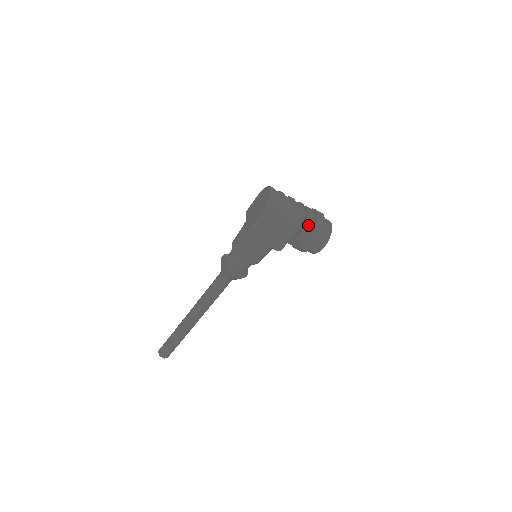
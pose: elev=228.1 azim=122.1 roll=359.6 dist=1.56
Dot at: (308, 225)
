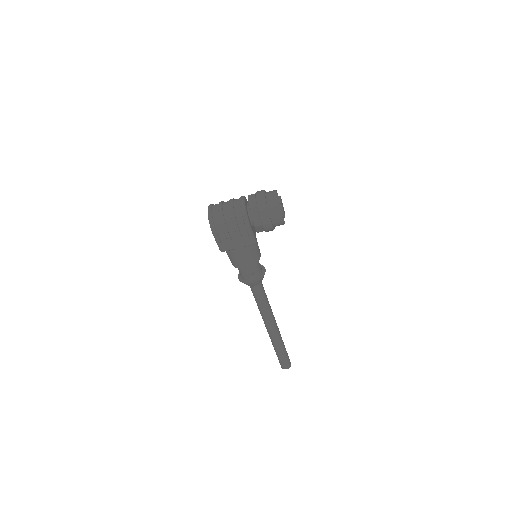
Dot at: (252, 210)
